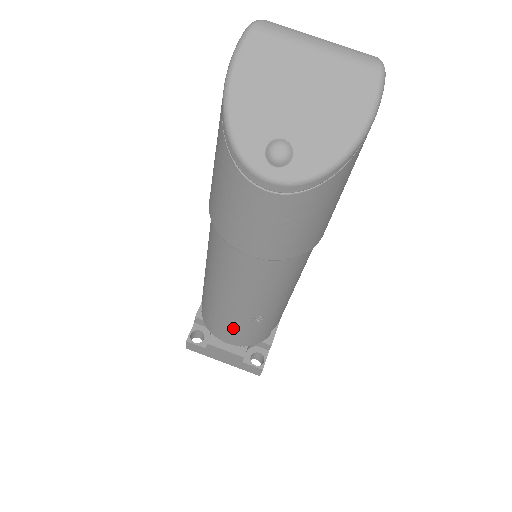
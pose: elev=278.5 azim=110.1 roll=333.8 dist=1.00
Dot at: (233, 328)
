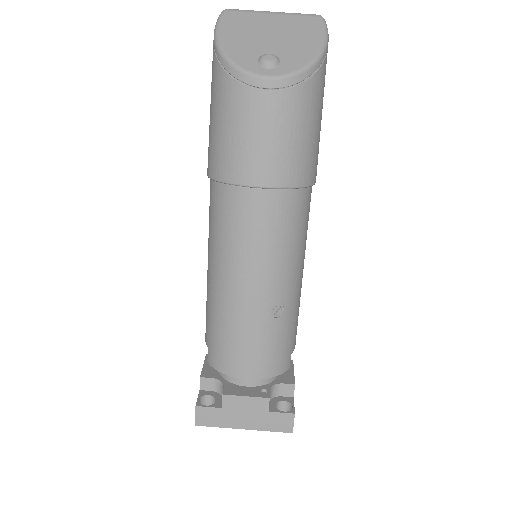
Dot at: (251, 340)
